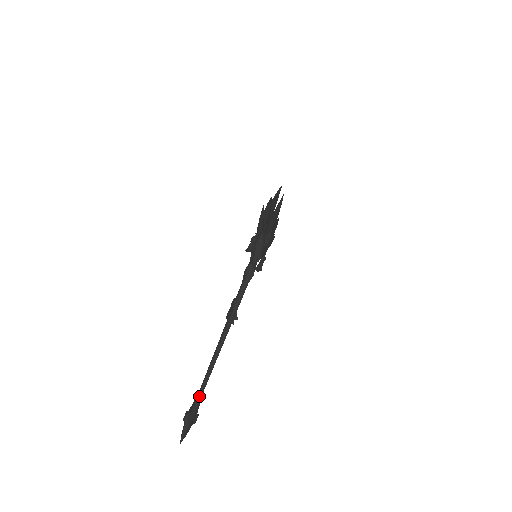
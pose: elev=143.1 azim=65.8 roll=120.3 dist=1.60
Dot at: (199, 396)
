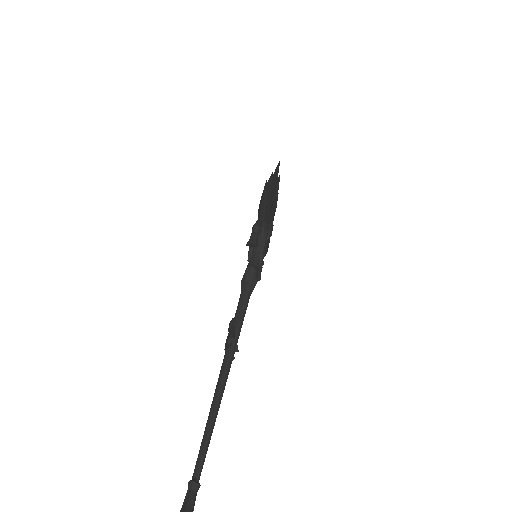
Dot at: (194, 486)
